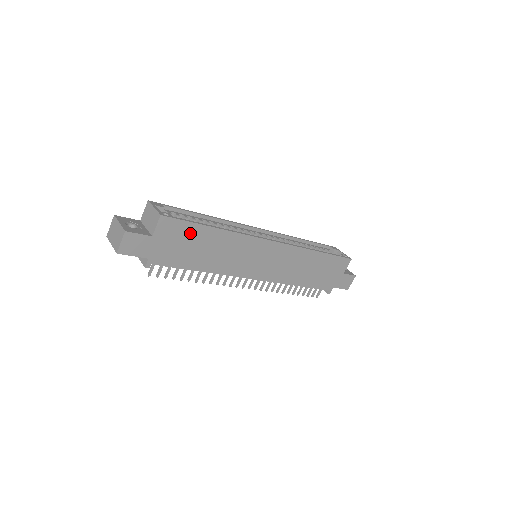
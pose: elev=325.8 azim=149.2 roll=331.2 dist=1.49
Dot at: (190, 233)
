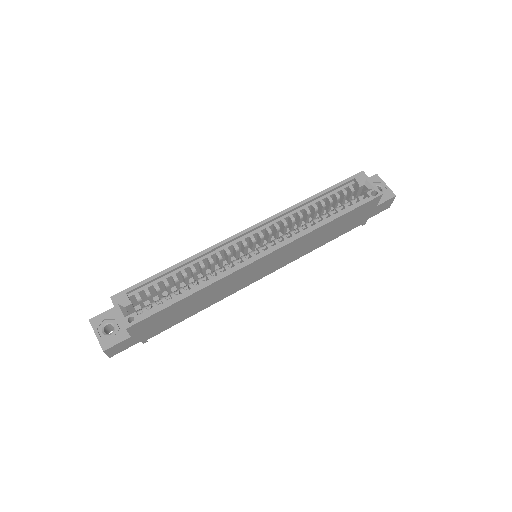
Dot at: (166, 313)
